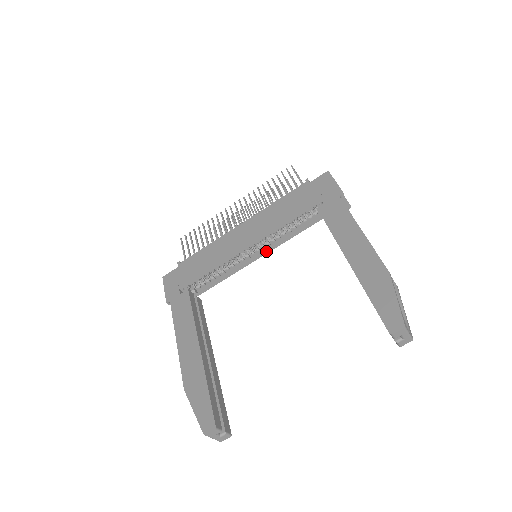
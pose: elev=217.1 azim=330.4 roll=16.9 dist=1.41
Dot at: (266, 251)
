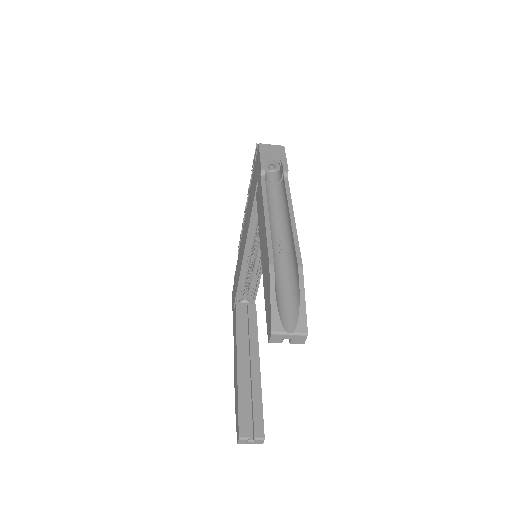
Dot at: occluded
